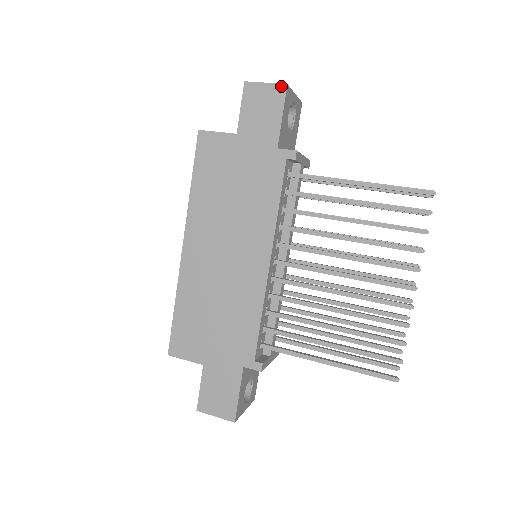
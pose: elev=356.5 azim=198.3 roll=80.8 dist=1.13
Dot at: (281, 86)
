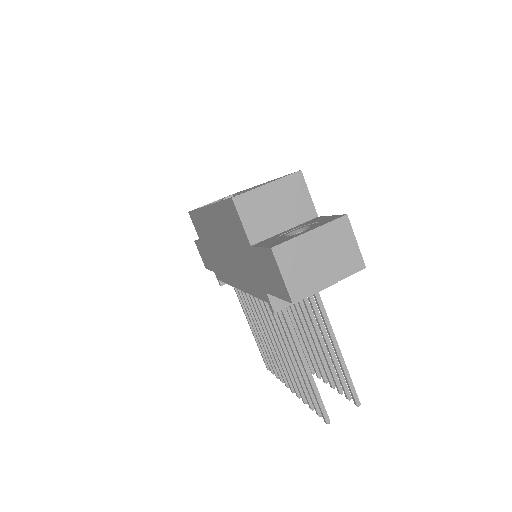
Dot at: (288, 296)
